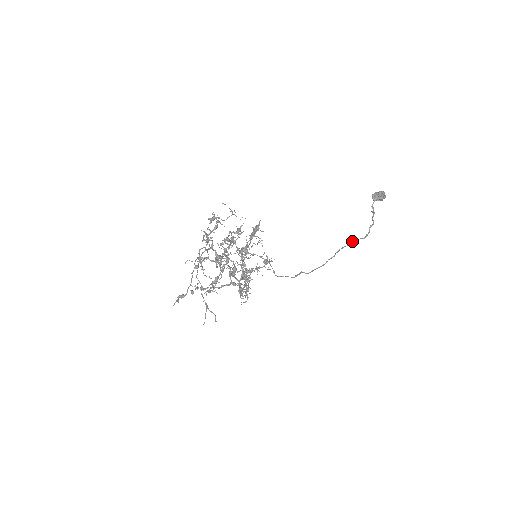
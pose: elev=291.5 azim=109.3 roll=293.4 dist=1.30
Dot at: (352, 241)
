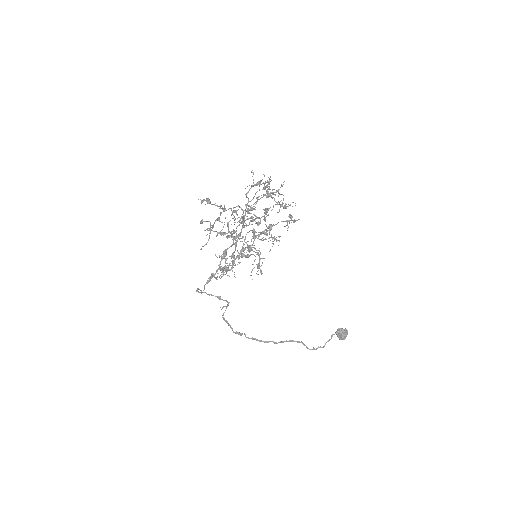
Dot at: occluded
